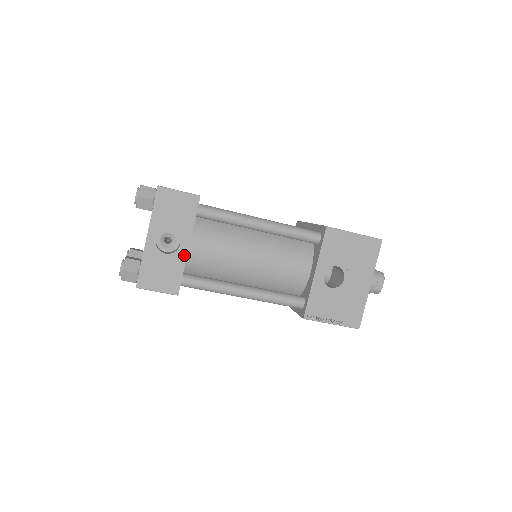
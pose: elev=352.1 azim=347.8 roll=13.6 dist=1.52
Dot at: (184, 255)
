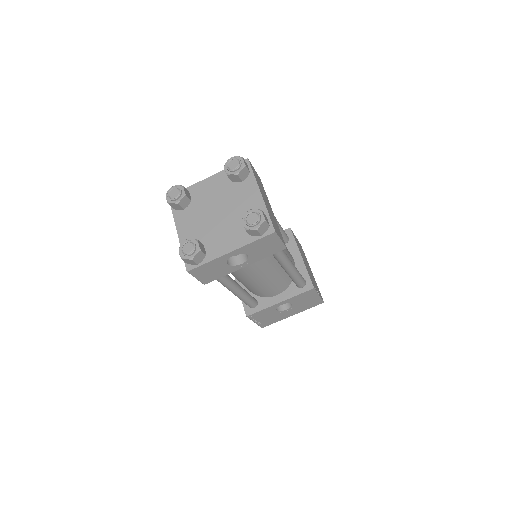
Dot at: (236, 269)
